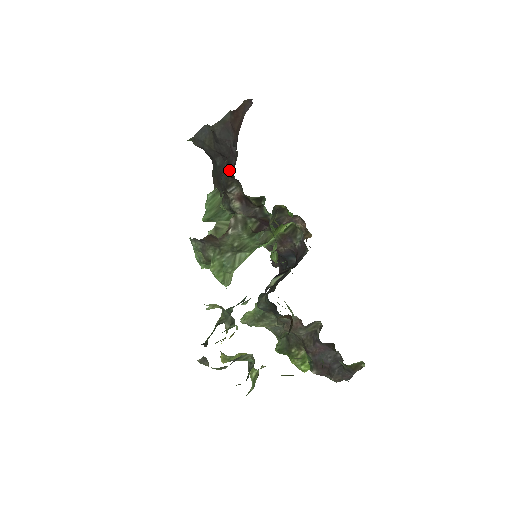
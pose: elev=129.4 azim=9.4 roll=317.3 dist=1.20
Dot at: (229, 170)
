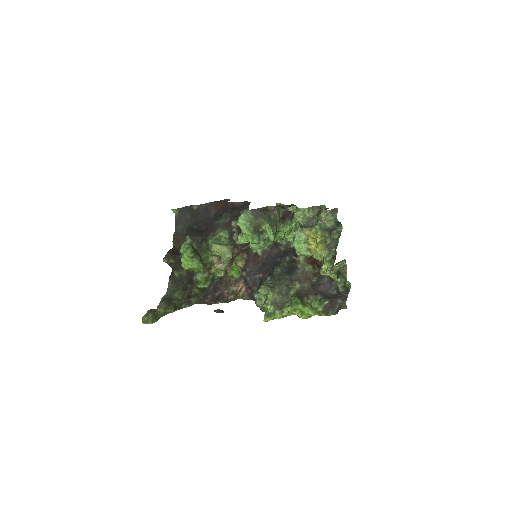
Dot at: (237, 209)
